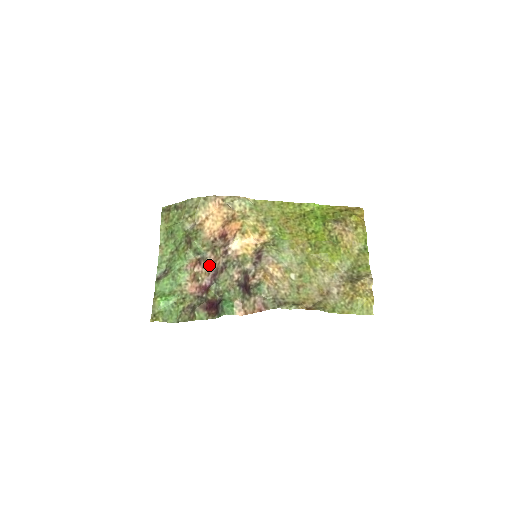
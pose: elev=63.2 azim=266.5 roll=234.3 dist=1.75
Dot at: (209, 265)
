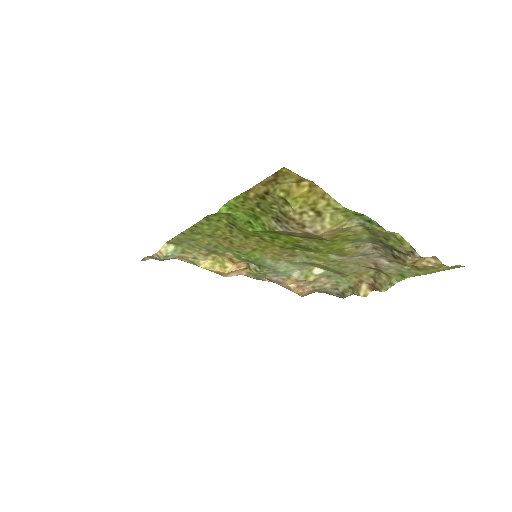
Dot at: occluded
